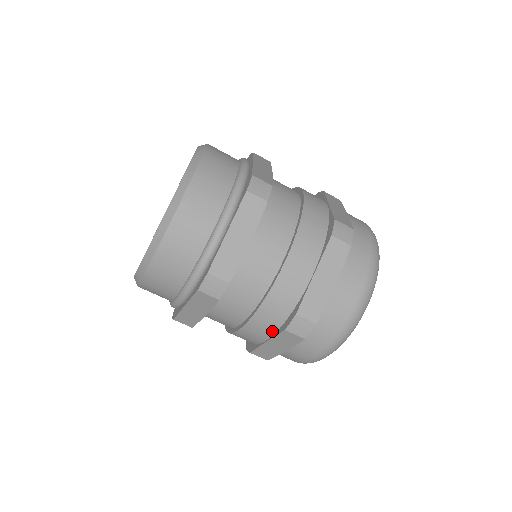
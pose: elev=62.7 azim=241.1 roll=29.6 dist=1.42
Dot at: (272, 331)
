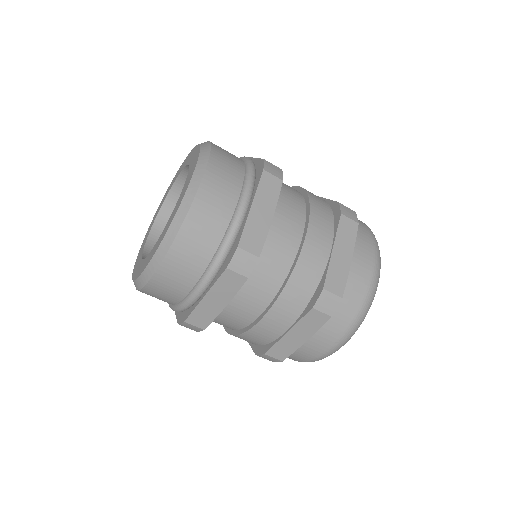
Dot at: (295, 316)
